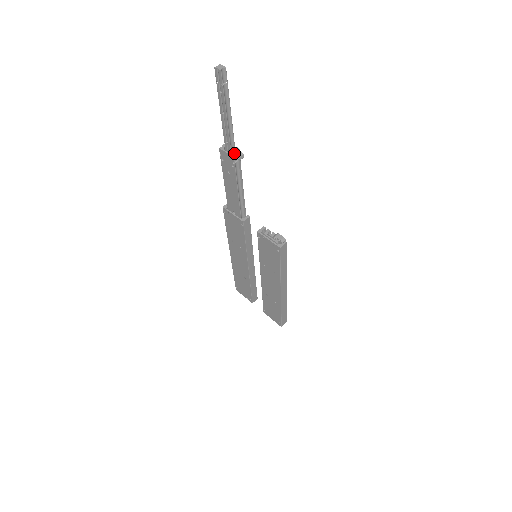
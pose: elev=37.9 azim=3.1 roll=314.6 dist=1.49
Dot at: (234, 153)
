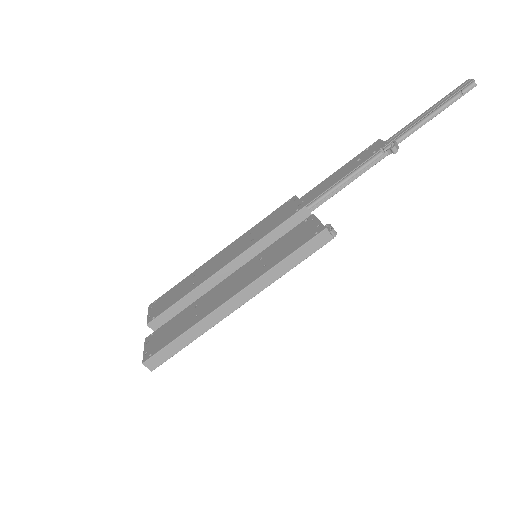
Dot at: (391, 145)
